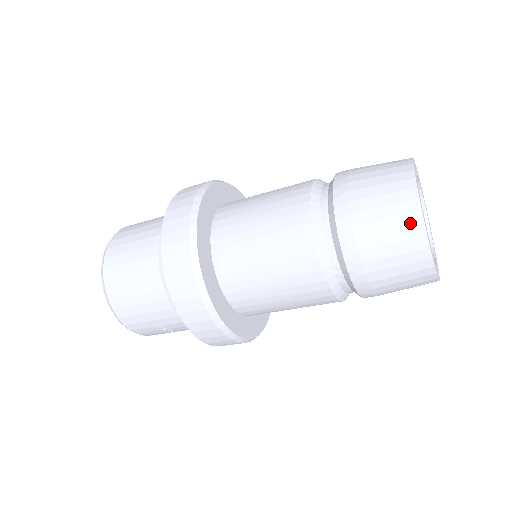
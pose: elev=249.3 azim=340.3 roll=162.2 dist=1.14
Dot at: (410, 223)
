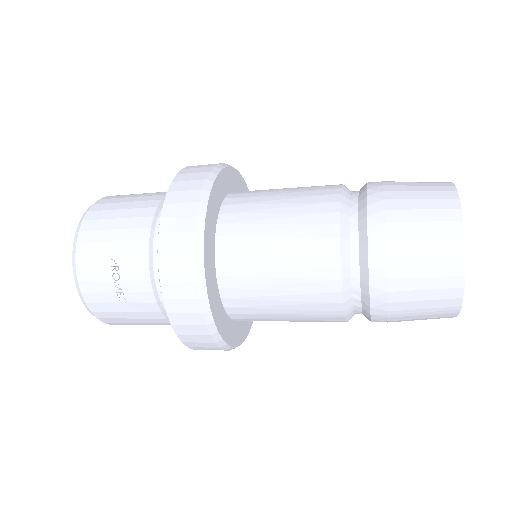
Dot at: (443, 190)
